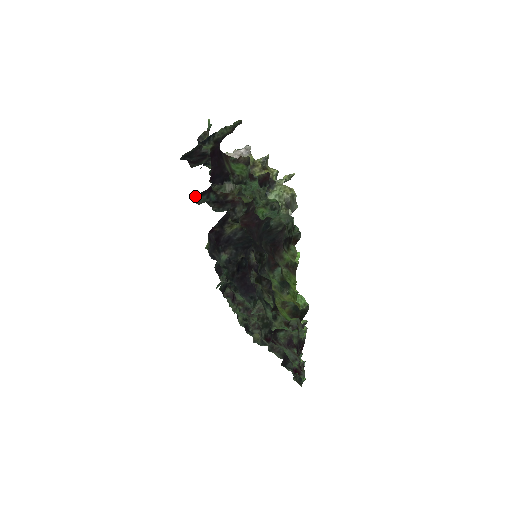
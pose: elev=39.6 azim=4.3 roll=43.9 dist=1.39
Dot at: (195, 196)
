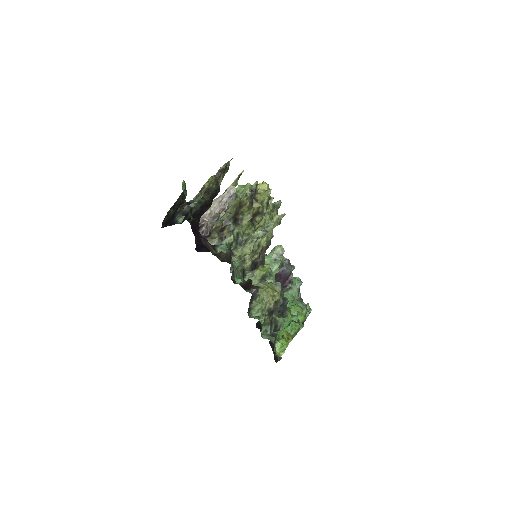
Dot at: (186, 219)
